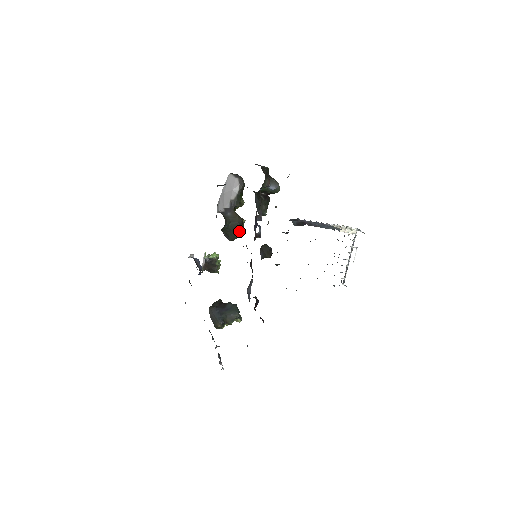
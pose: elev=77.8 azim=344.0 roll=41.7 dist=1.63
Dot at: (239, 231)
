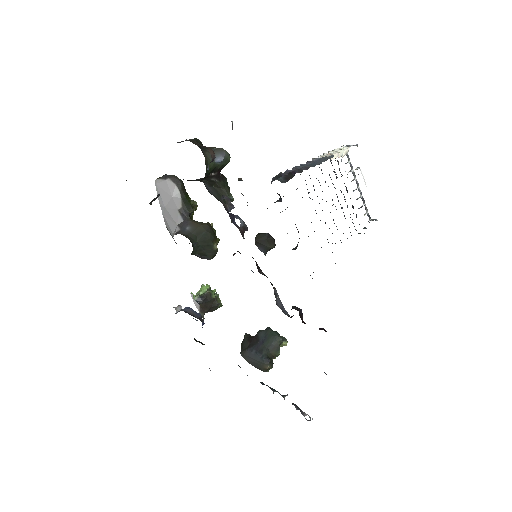
Dot at: (214, 240)
